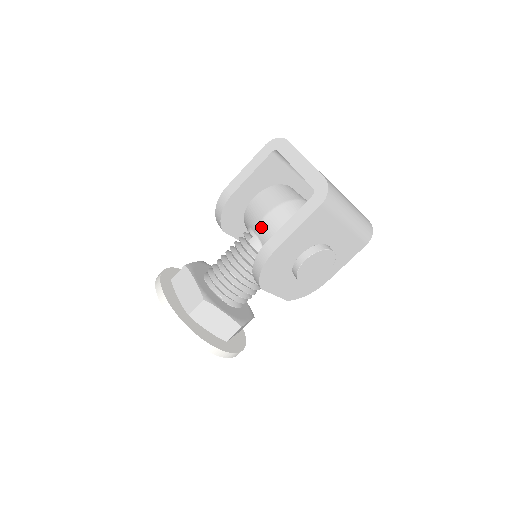
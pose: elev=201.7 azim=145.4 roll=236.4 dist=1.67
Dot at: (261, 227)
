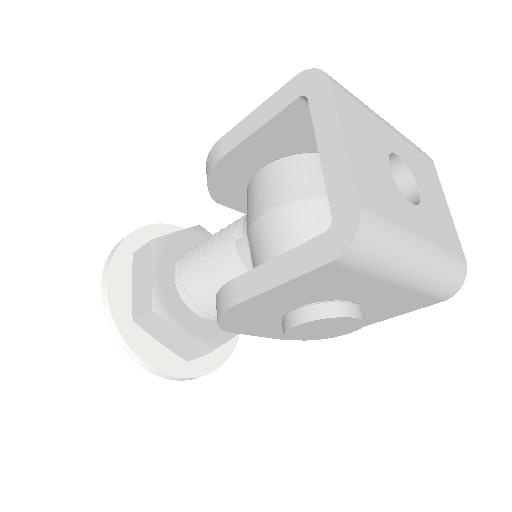
Dot at: (253, 230)
